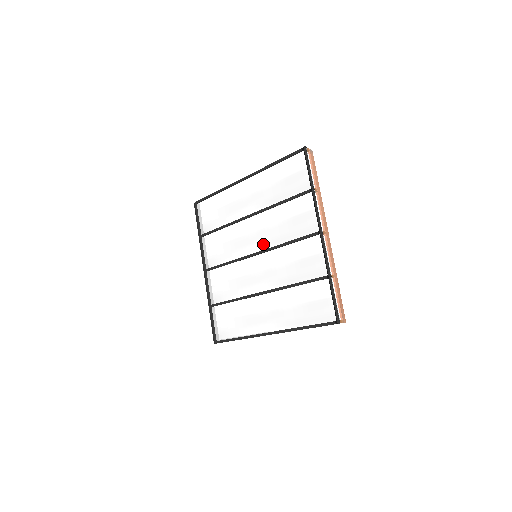
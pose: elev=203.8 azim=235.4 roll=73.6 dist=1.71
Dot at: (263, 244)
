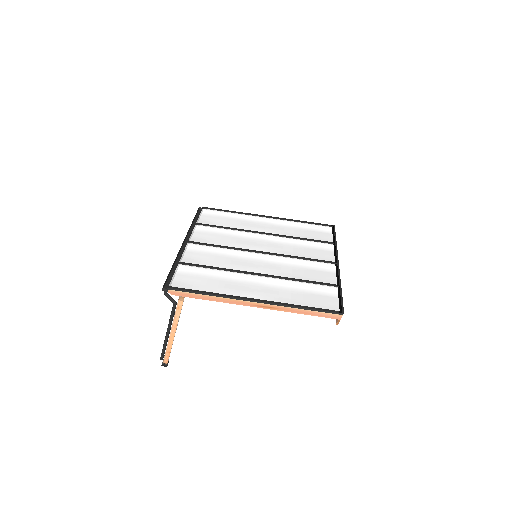
Dot at: (272, 250)
